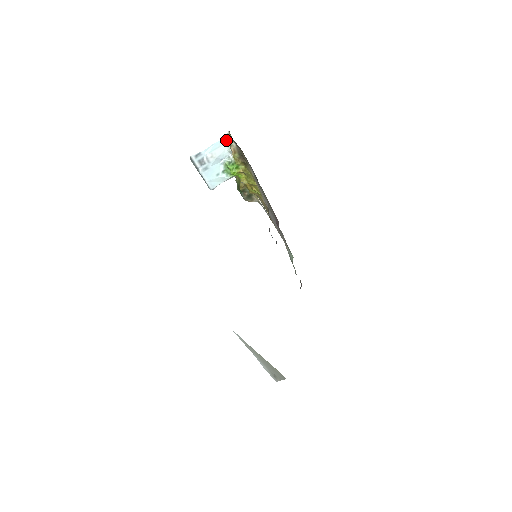
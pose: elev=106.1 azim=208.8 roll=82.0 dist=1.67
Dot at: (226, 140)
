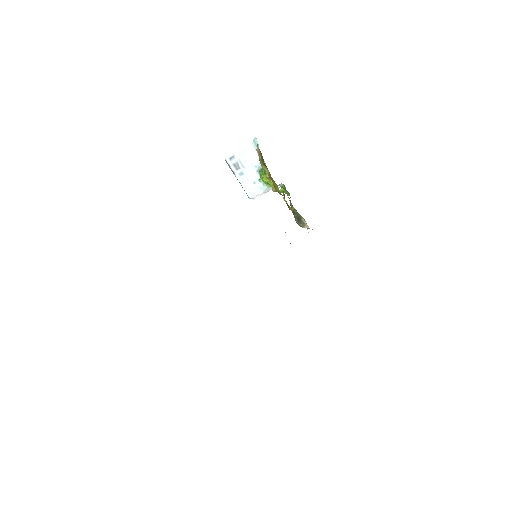
Dot at: (256, 145)
